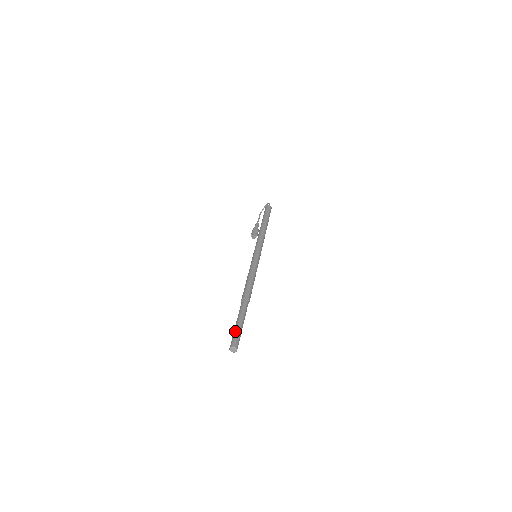
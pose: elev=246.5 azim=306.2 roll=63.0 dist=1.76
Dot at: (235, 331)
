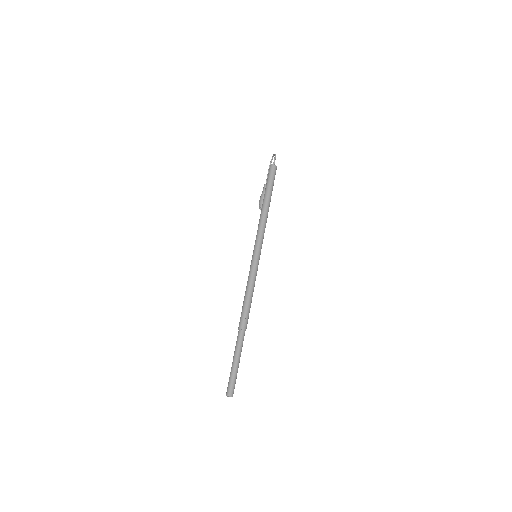
Dot at: (230, 375)
